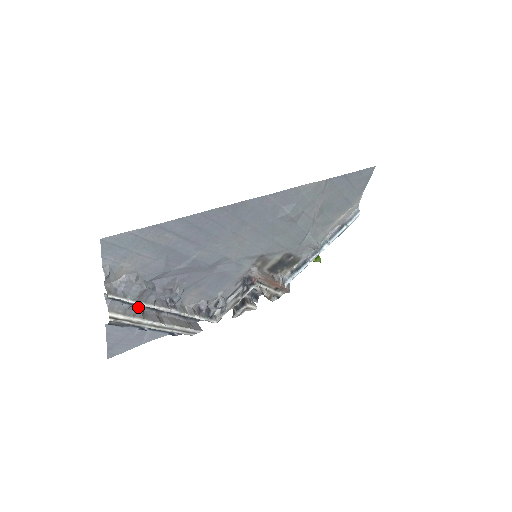
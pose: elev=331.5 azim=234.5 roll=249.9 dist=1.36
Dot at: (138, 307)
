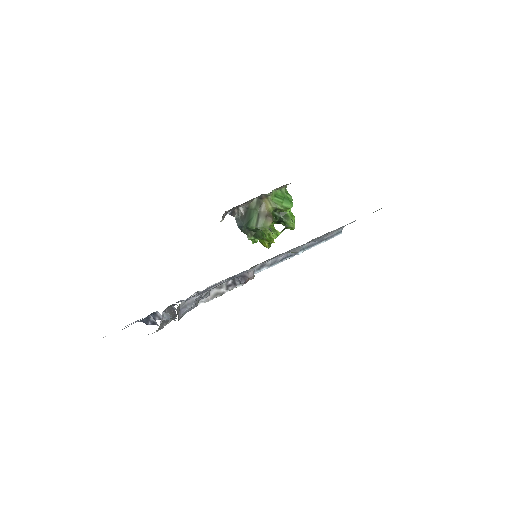
Dot at: occluded
